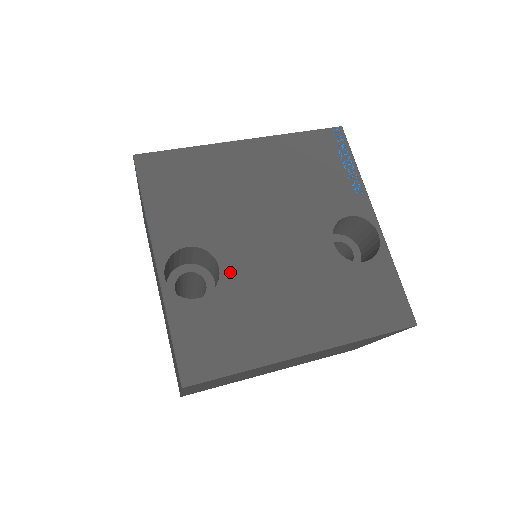
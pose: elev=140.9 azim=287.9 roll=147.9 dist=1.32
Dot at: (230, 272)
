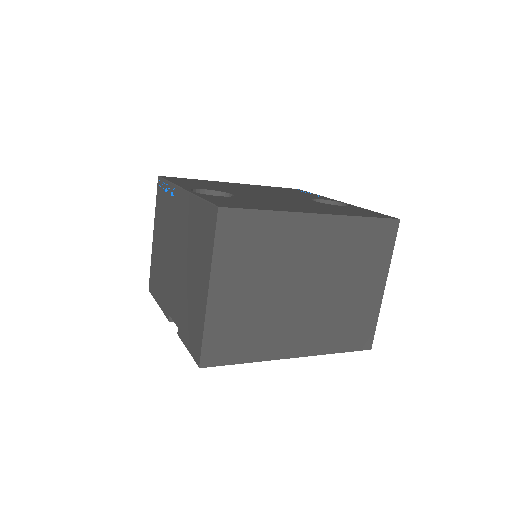
Dot at: (242, 196)
